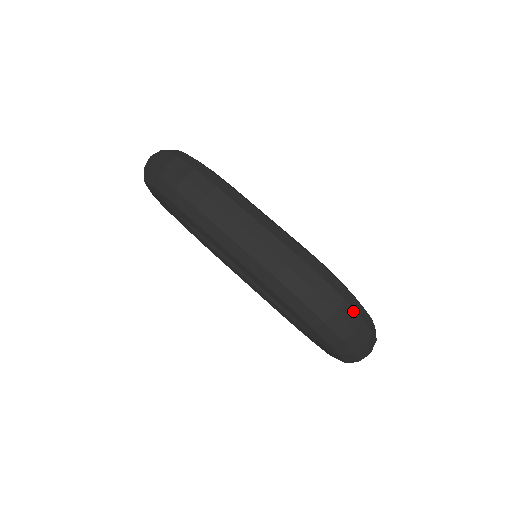
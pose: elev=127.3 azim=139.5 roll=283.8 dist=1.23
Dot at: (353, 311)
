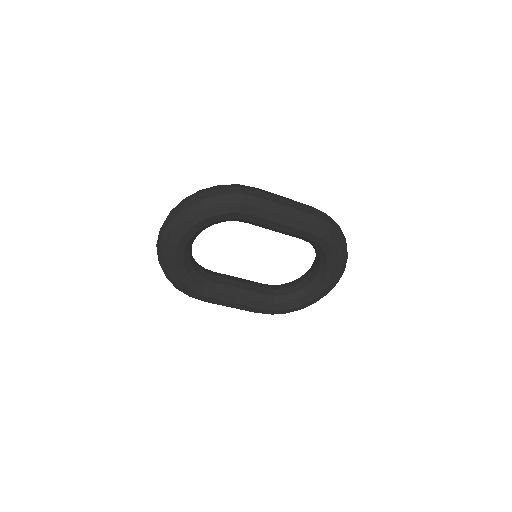
Dot at: occluded
